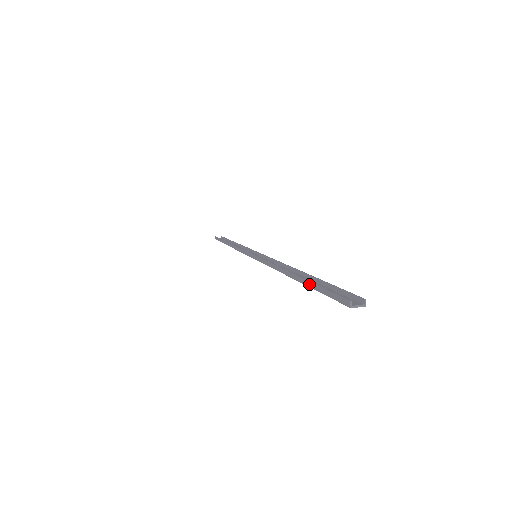
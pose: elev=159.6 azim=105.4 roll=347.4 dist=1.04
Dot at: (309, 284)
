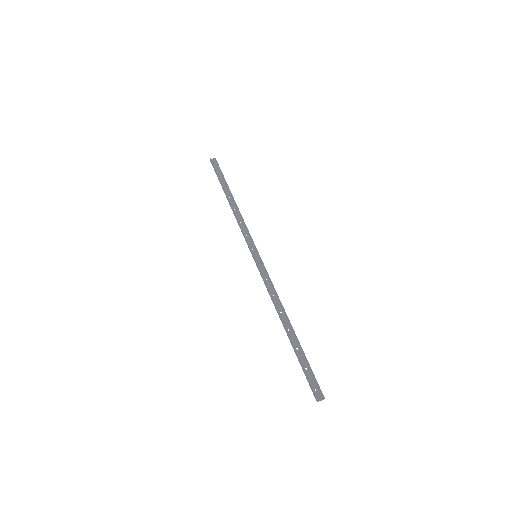
Dot at: (296, 355)
